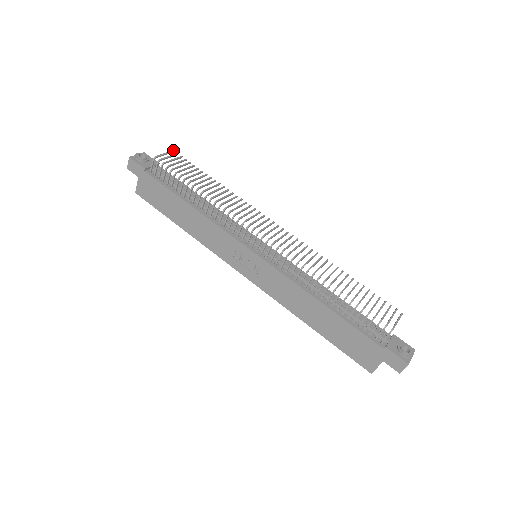
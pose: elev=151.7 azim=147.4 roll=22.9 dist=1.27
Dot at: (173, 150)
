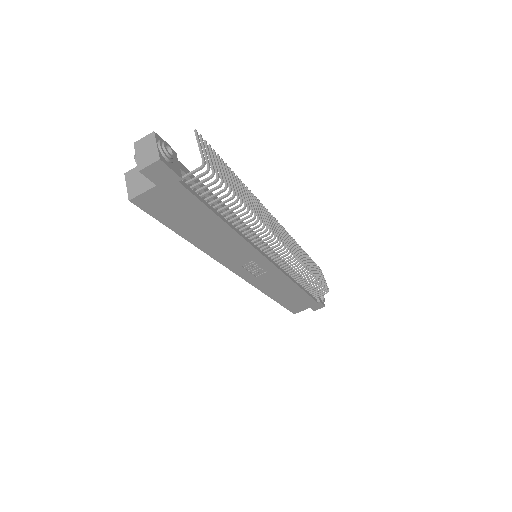
Dot at: occluded
